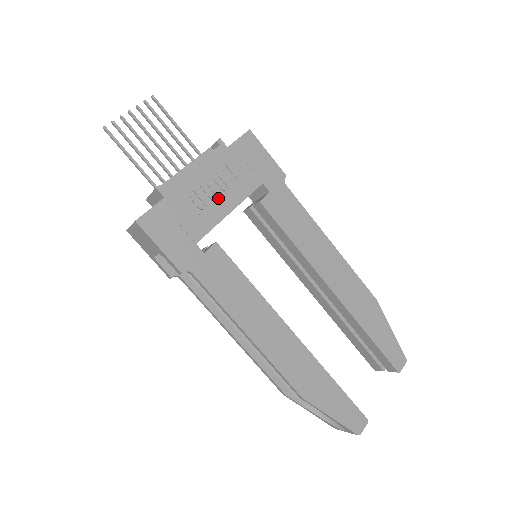
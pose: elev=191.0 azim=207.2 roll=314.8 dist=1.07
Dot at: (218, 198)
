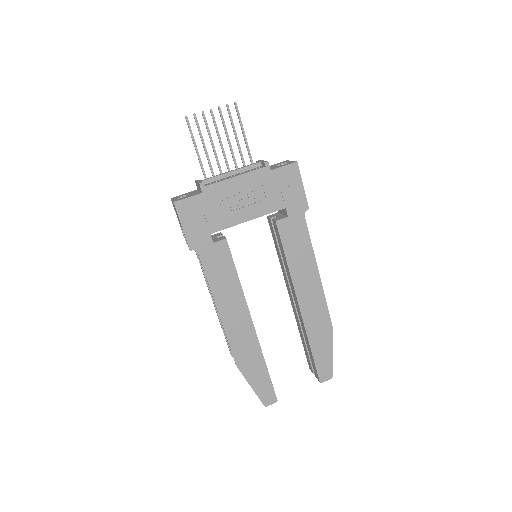
Dot at: (243, 207)
